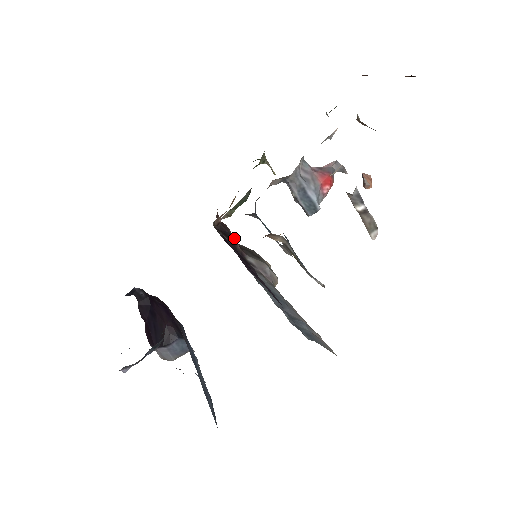
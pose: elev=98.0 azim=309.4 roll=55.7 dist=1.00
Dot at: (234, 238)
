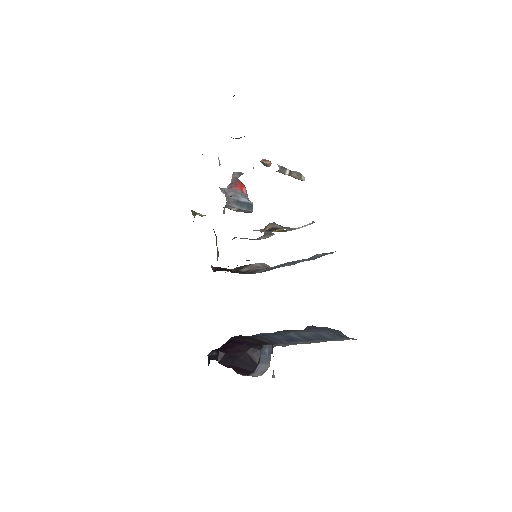
Dot at: occluded
